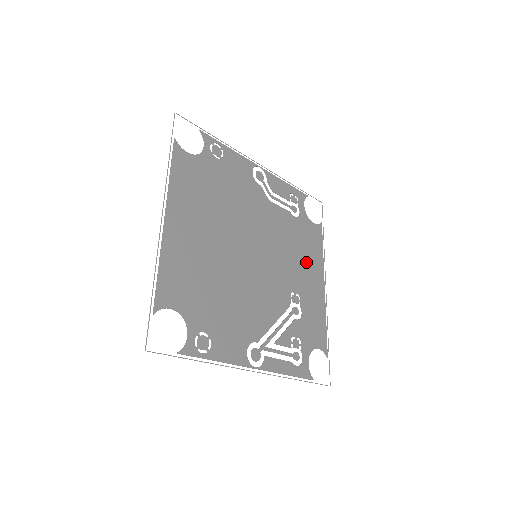
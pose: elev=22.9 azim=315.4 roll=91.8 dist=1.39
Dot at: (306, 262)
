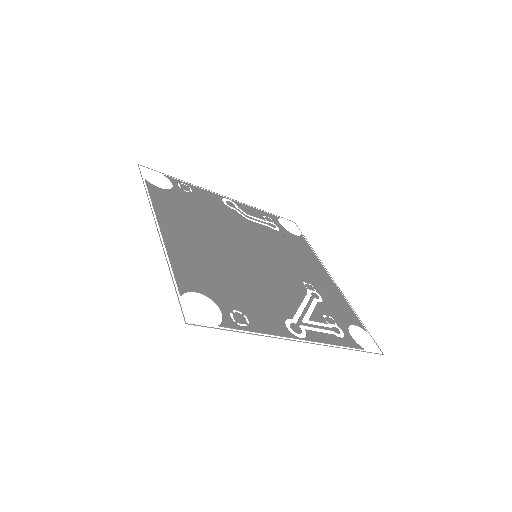
Dot at: (304, 261)
